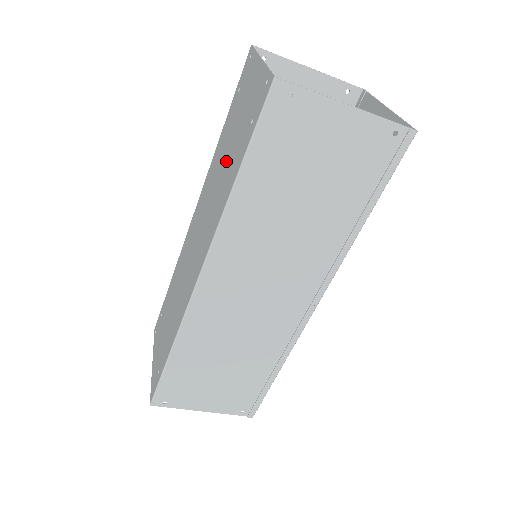
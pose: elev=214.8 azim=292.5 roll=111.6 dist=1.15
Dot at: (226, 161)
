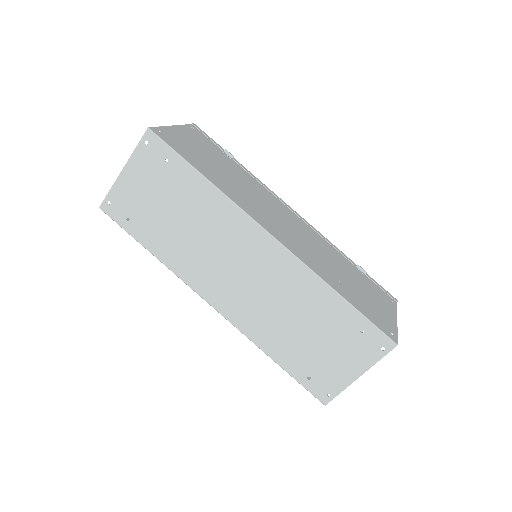
Dot at: (297, 331)
